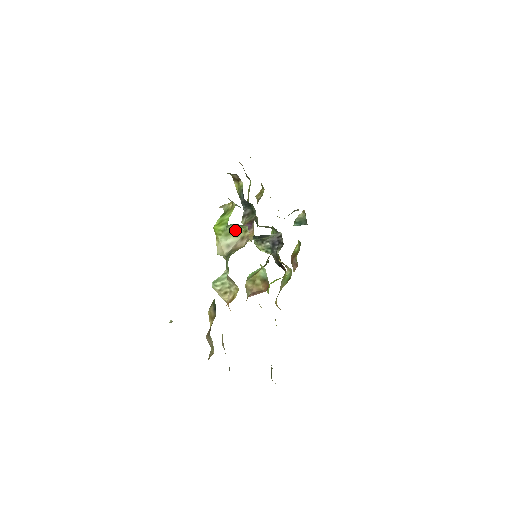
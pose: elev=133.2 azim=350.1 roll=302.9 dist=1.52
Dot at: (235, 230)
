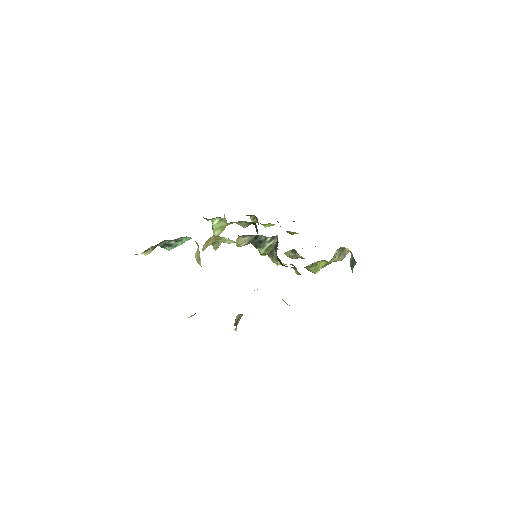
Dot at: (221, 226)
